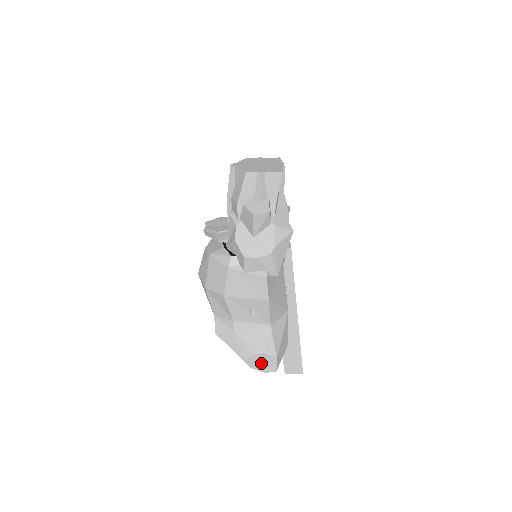
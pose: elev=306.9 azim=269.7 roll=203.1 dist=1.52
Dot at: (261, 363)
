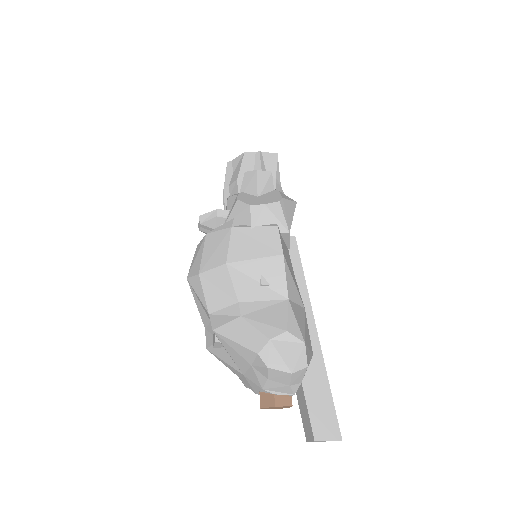
Dot at: (283, 354)
